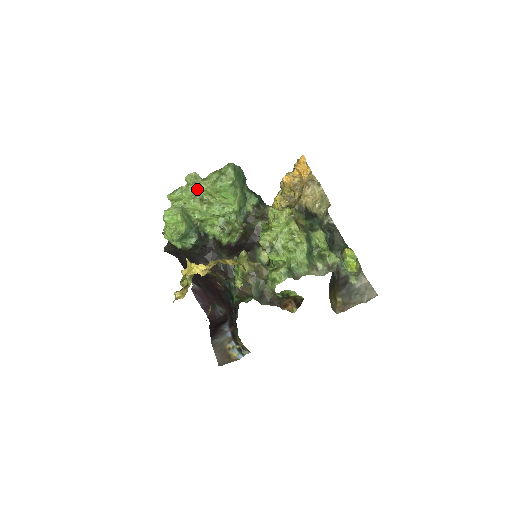
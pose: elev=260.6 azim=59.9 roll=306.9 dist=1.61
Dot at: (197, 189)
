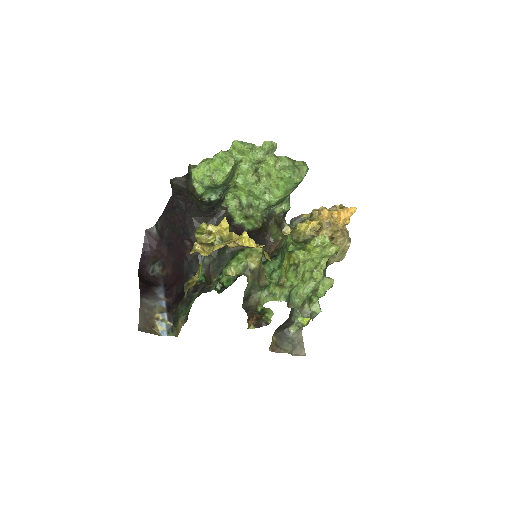
Dot at: (265, 159)
